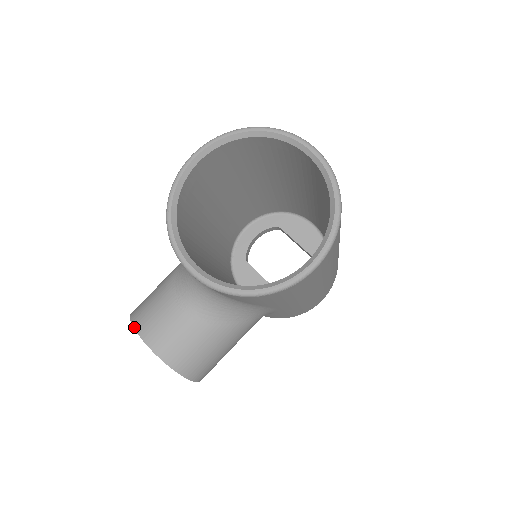
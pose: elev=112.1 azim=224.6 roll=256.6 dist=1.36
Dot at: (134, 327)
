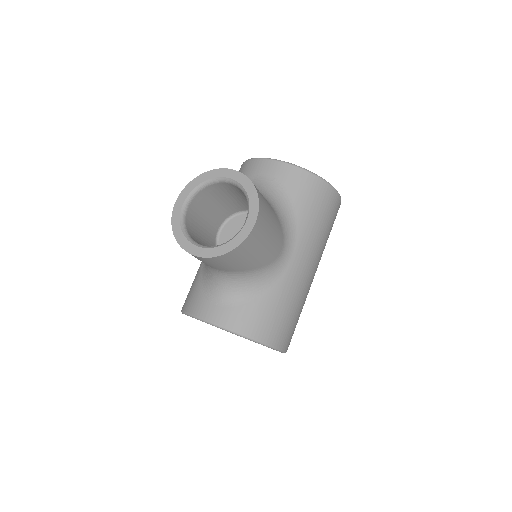
Dot at: (211, 170)
